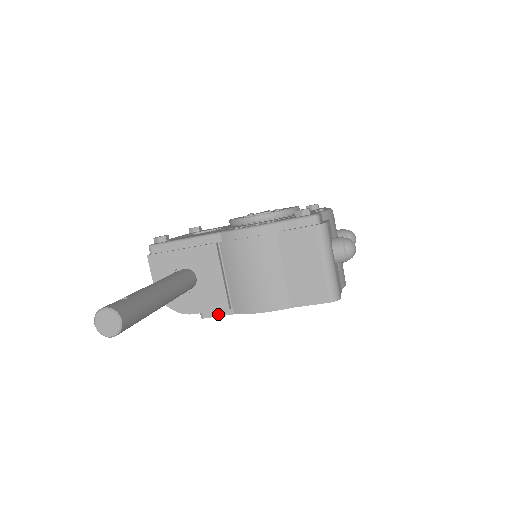
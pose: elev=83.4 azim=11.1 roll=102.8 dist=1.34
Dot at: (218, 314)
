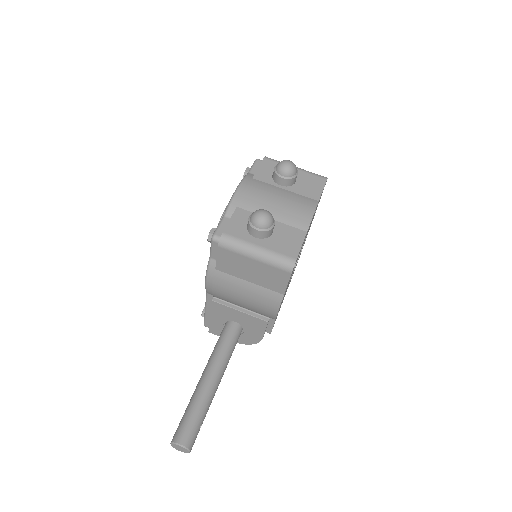
Dot at: (271, 326)
